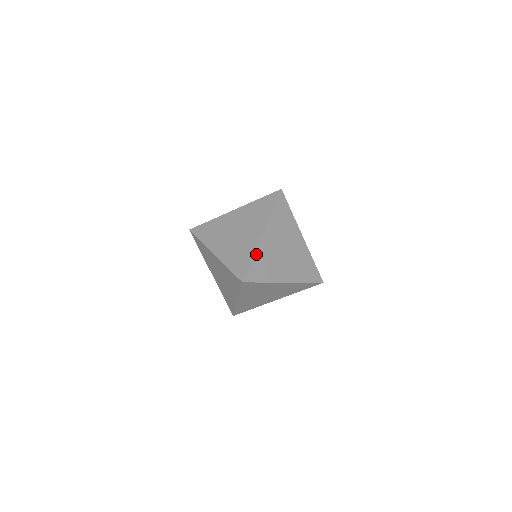
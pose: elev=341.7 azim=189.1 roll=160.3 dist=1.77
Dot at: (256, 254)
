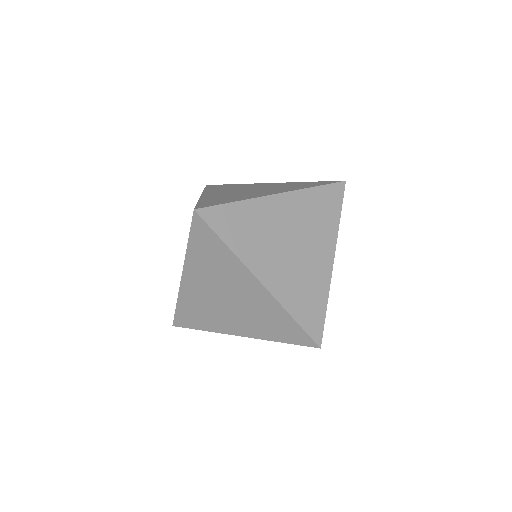
Dot at: (288, 308)
